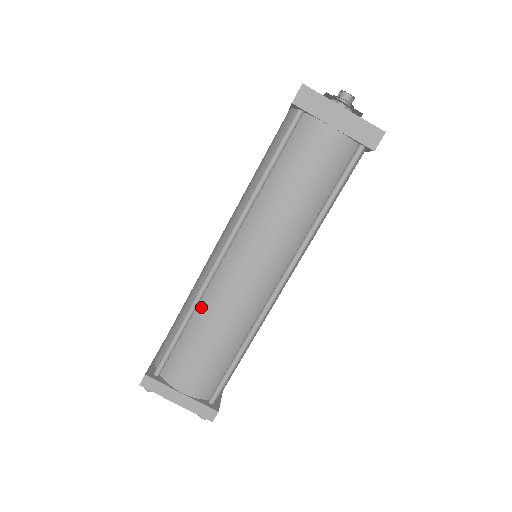
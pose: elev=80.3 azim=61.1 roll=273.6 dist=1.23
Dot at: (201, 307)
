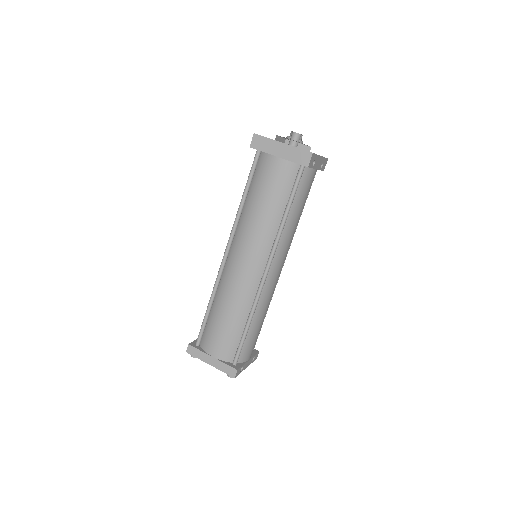
Dot at: (218, 294)
